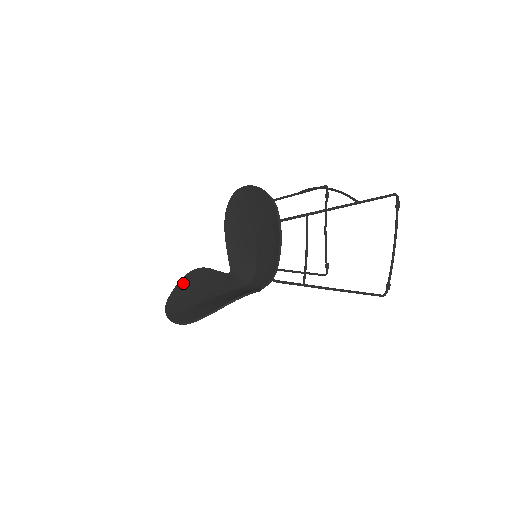
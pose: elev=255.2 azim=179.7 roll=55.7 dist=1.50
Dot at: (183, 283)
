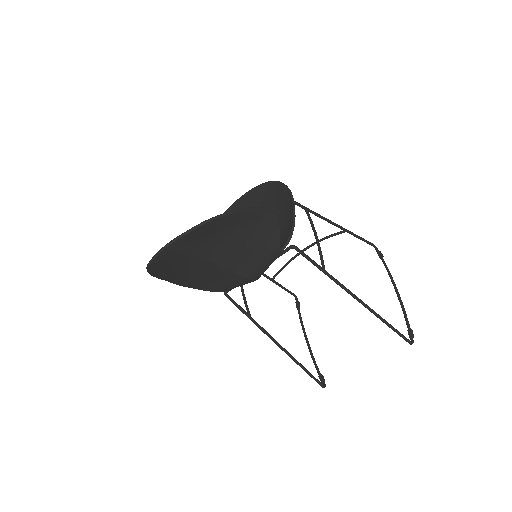
Dot at: occluded
